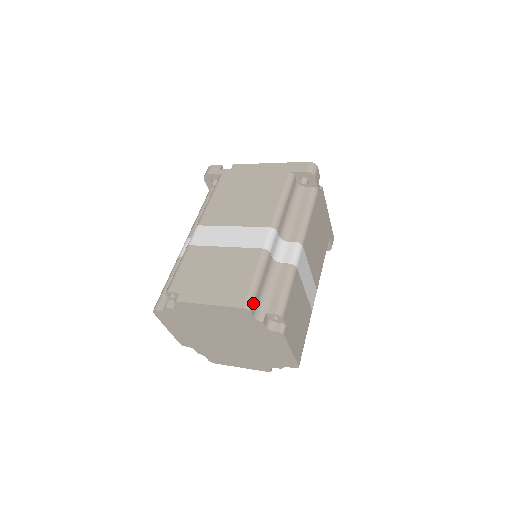
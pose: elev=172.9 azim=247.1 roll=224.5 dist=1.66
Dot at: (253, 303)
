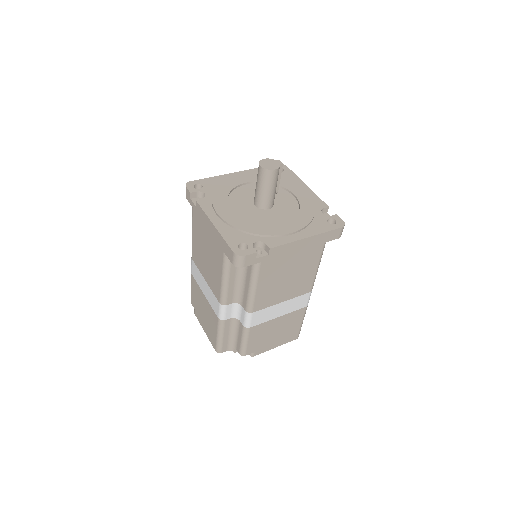
Dot at: occluded
